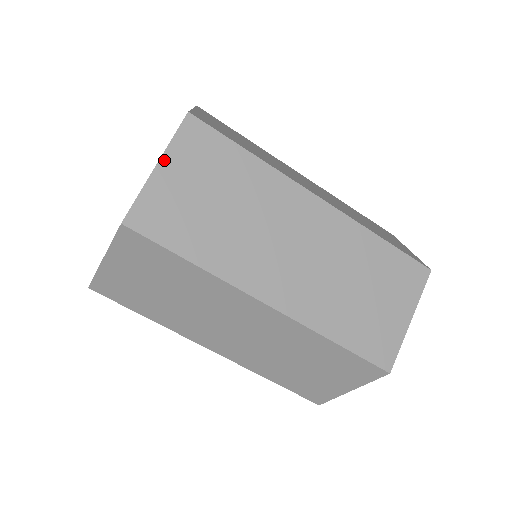
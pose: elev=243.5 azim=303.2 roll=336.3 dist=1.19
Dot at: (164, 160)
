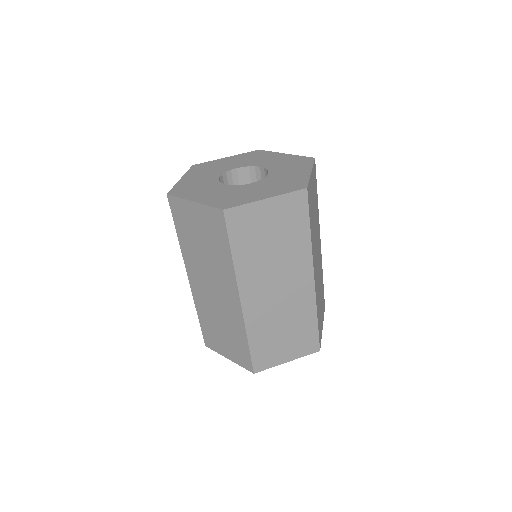
Dot at: (312, 172)
